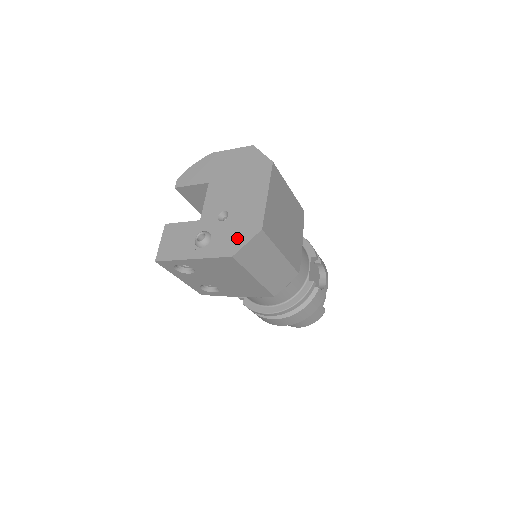
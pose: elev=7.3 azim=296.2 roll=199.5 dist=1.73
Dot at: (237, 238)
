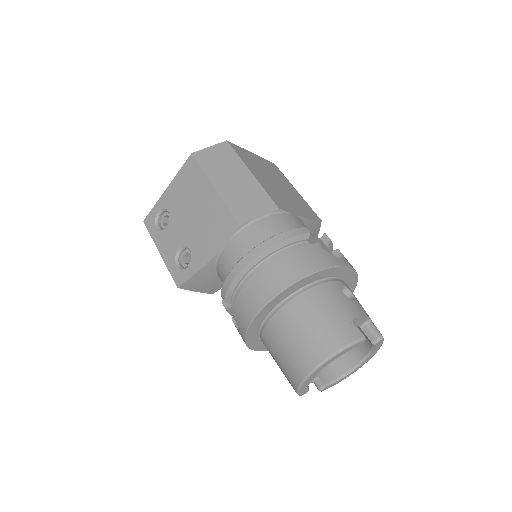
Dot at: occluded
